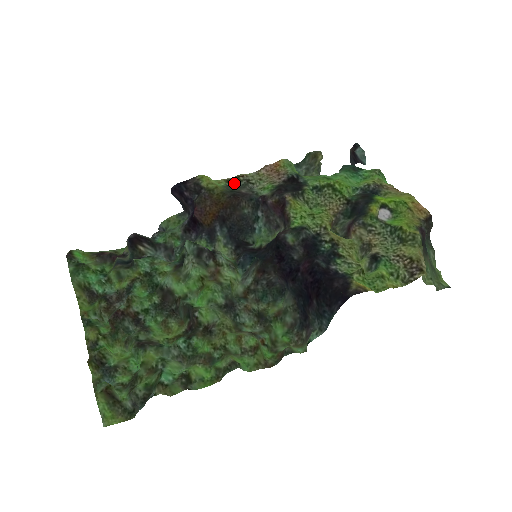
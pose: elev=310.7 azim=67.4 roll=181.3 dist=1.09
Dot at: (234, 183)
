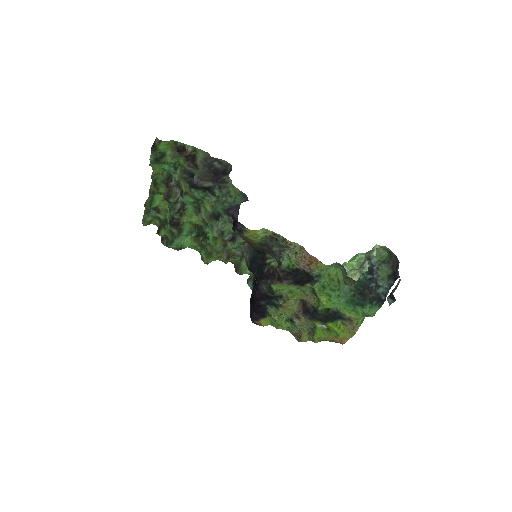
Dot at: (278, 238)
